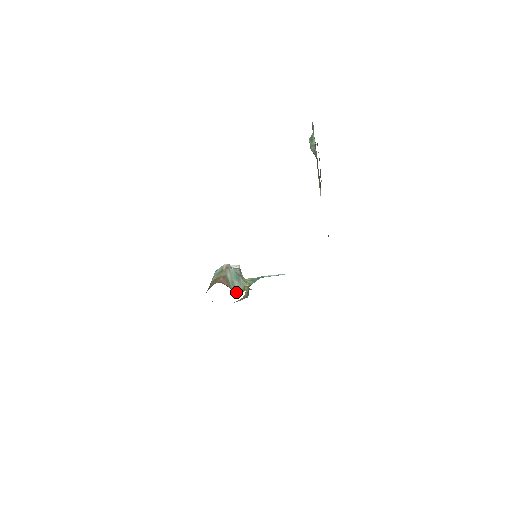
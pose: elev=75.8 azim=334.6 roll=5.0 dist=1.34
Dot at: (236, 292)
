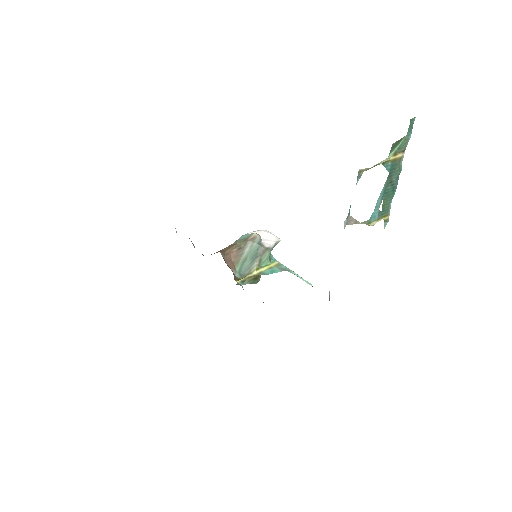
Dot at: (238, 273)
